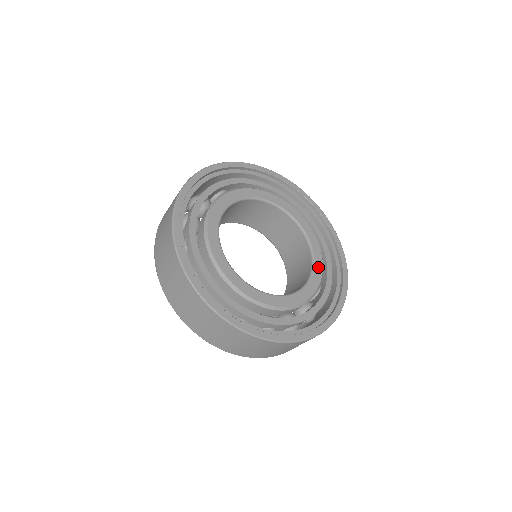
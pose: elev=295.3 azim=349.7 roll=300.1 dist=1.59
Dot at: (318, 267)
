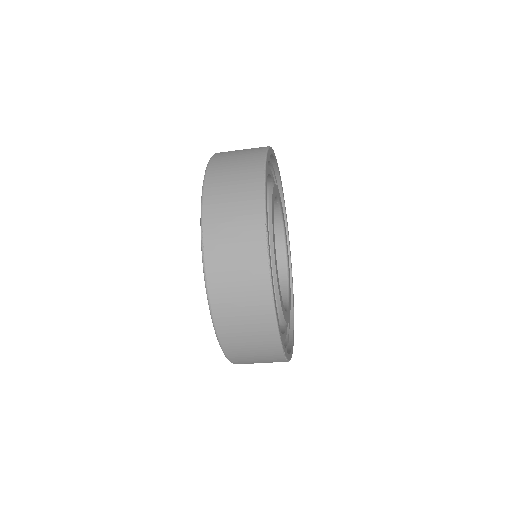
Dot at: occluded
